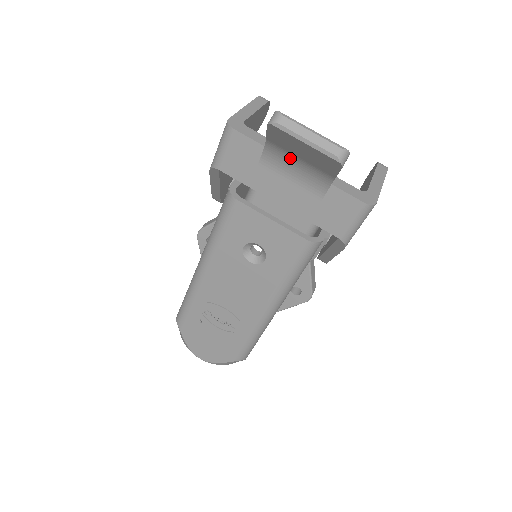
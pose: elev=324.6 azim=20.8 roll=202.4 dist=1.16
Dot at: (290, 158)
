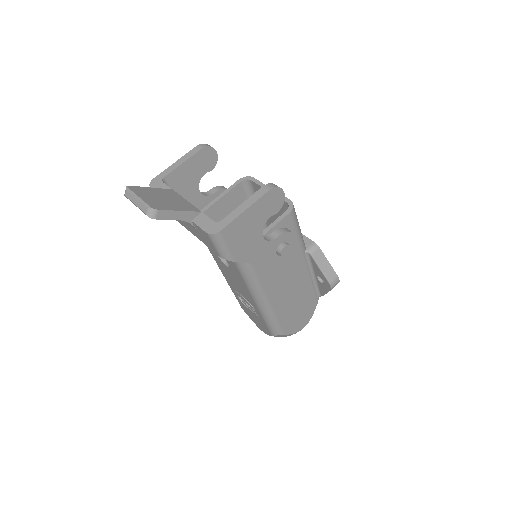
Dot at: occluded
